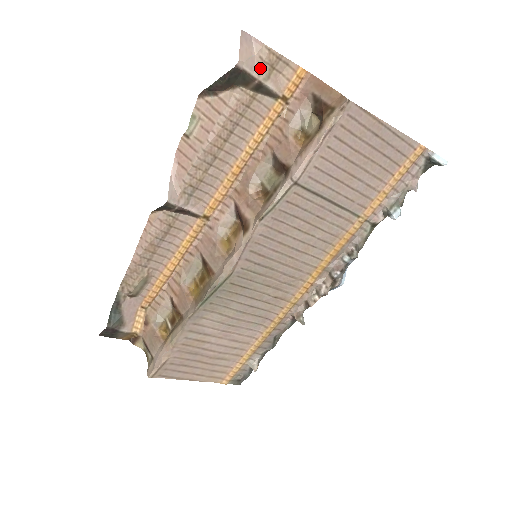
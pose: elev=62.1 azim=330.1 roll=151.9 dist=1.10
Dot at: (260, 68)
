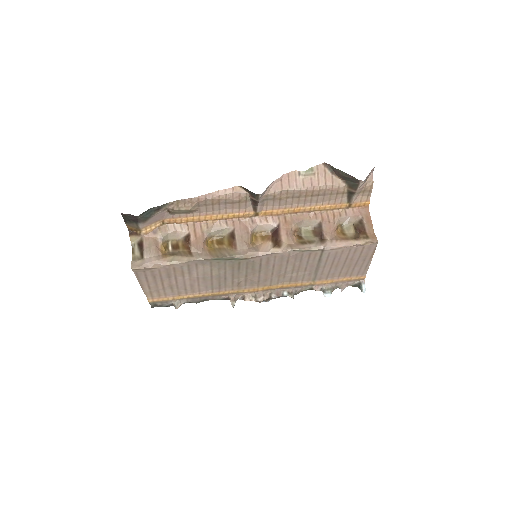
Dot at: (362, 188)
